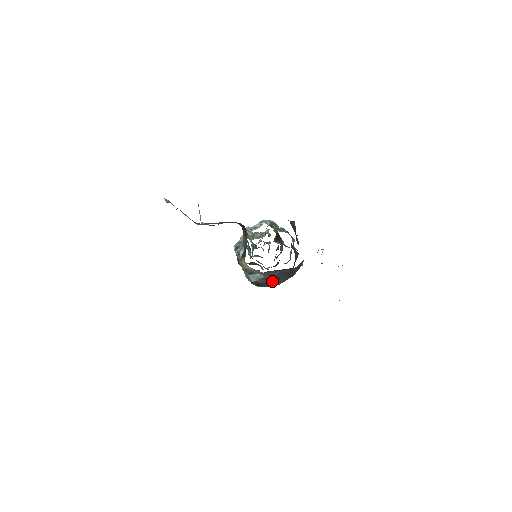
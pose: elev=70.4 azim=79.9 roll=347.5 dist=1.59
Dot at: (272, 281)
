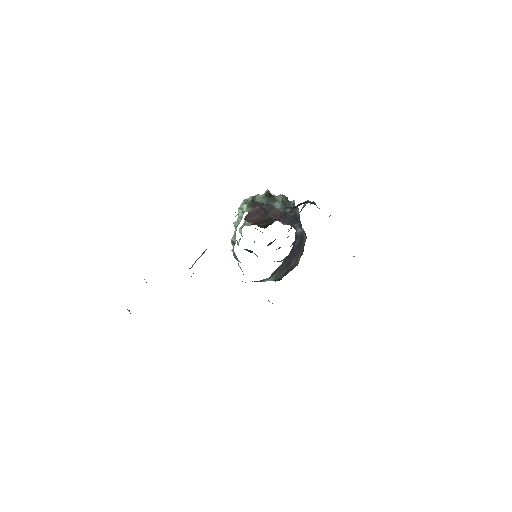
Dot at: (288, 267)
